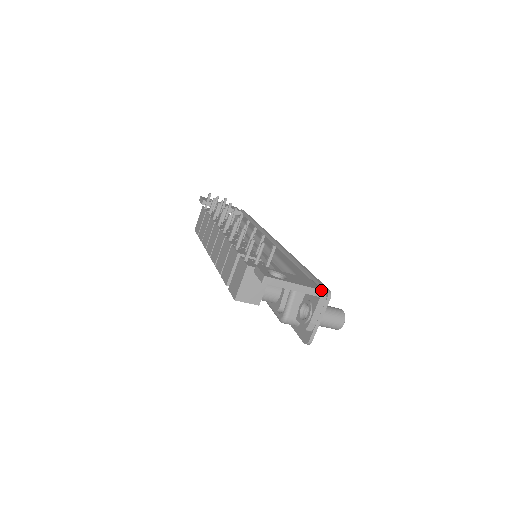
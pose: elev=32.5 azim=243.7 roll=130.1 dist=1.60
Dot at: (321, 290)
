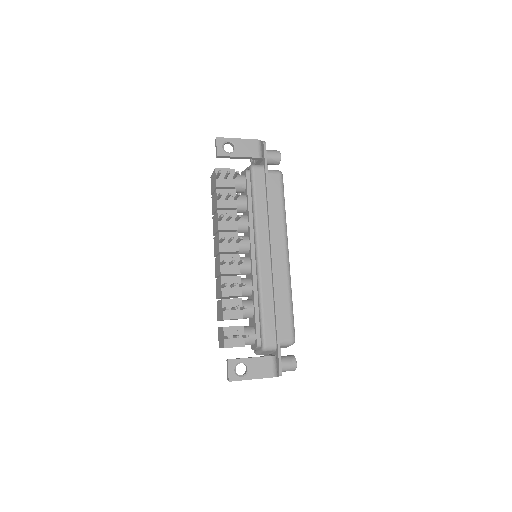
Dot at: occluded
